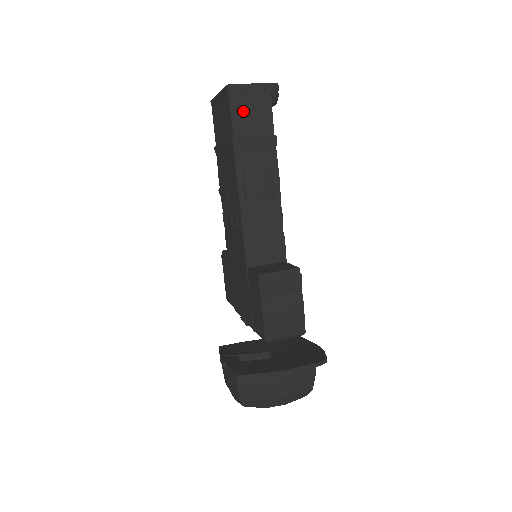
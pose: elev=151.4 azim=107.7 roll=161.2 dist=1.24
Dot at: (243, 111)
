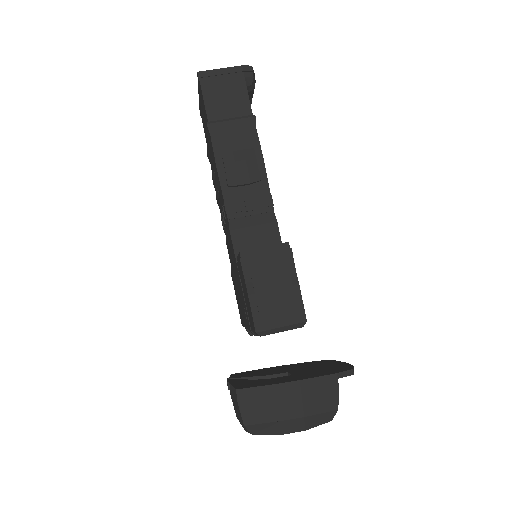
Dot at: (216, 95)
